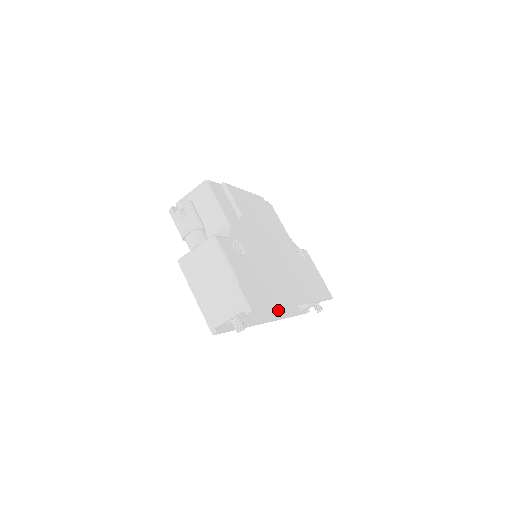
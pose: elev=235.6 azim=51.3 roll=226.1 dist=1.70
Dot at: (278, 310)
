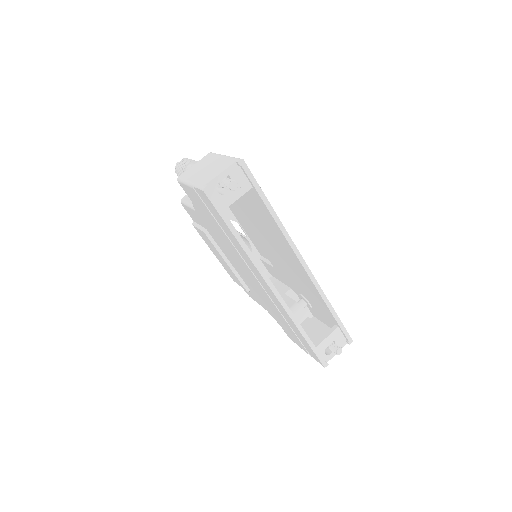
Dot at: occluded
